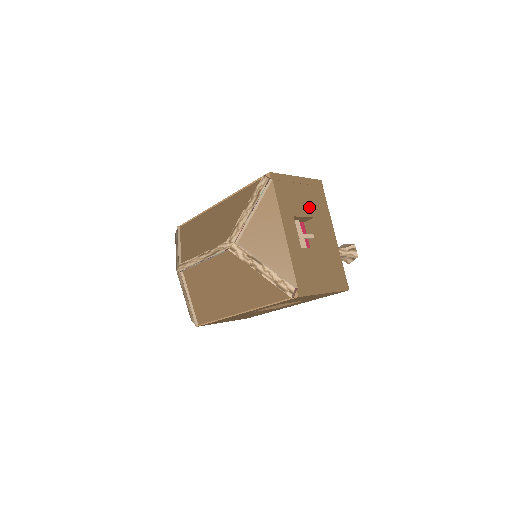
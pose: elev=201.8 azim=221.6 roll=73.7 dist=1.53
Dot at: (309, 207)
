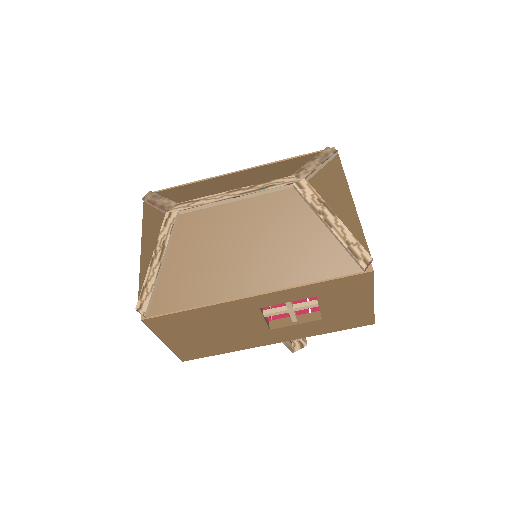
Dot at: occluded
